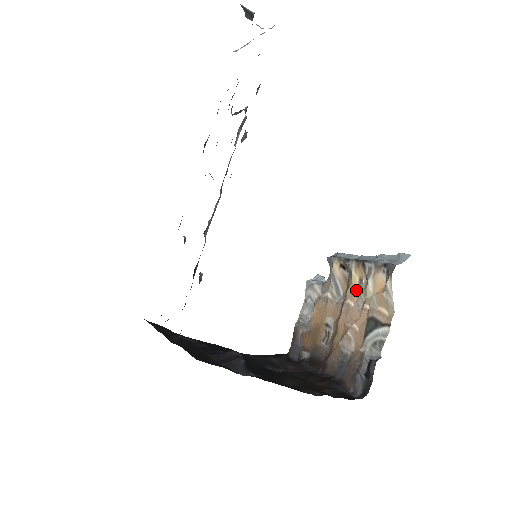
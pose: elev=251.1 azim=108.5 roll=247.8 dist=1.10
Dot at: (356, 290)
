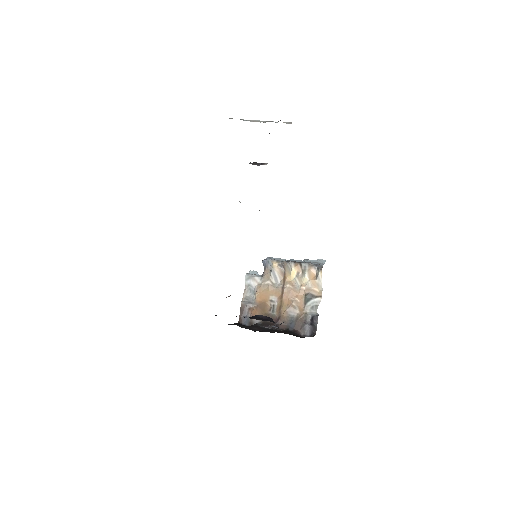
Dot at: (293, 279)
